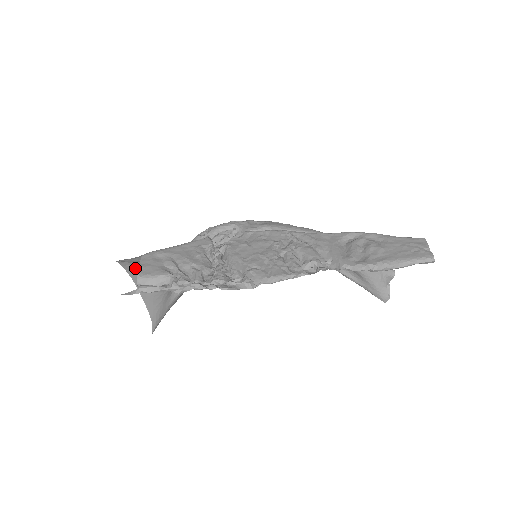
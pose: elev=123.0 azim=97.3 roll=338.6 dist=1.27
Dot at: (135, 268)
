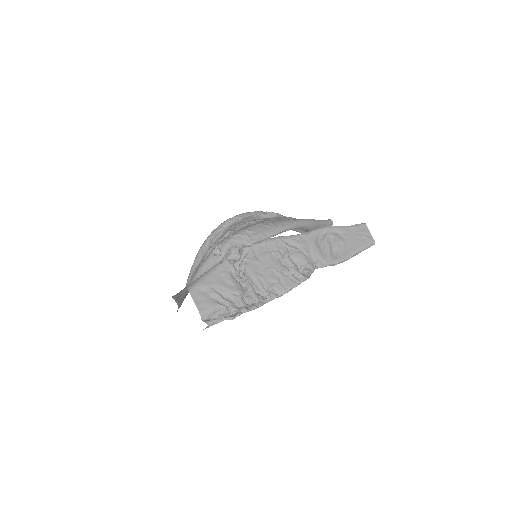
Dot at: occluded
